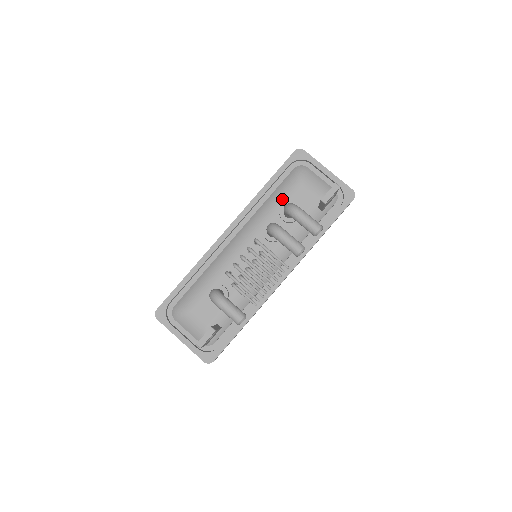
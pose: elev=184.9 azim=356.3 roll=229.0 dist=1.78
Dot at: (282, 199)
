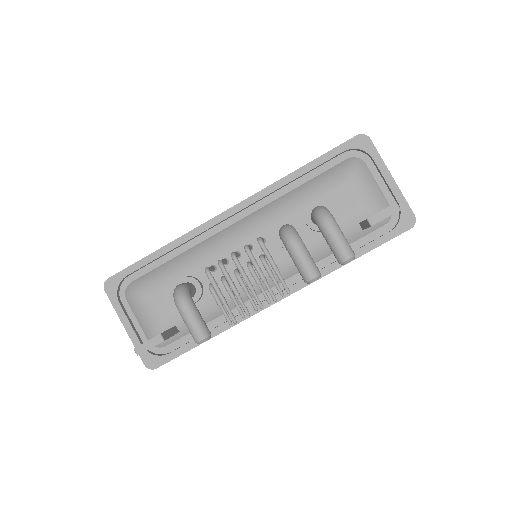
Dot at: (316, 195)
